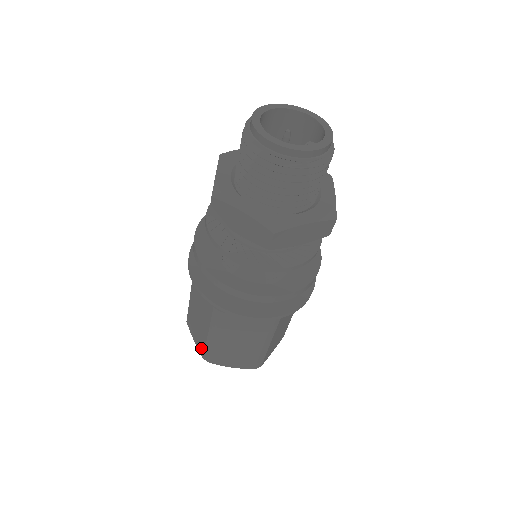
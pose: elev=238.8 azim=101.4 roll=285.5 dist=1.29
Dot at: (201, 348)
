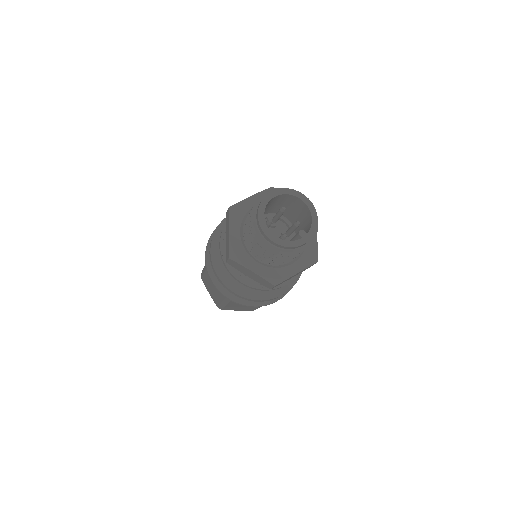
Dot at: (216, 302)
